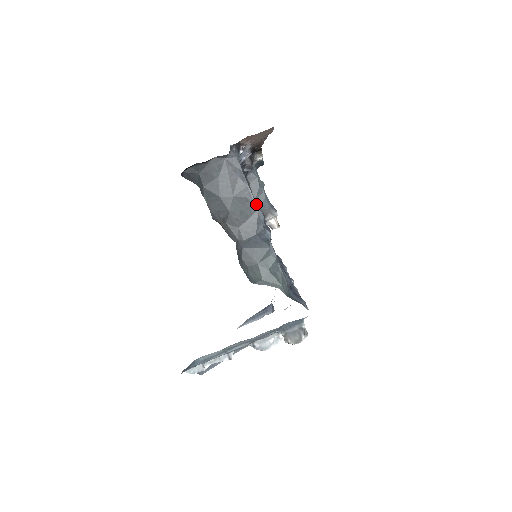
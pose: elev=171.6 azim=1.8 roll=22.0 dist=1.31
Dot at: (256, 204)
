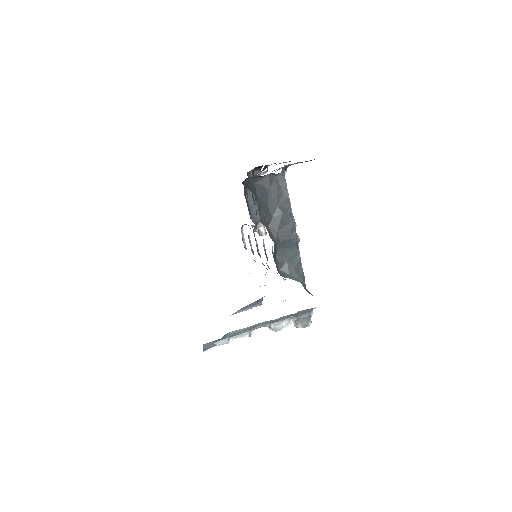
Dot at: occluded
